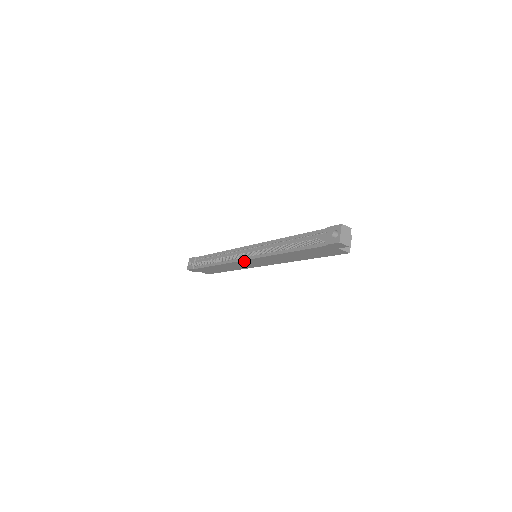
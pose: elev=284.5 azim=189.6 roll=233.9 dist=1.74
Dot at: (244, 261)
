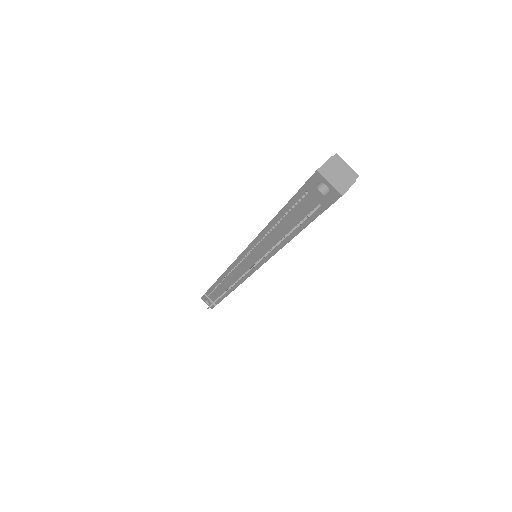
Dot at: occluded
